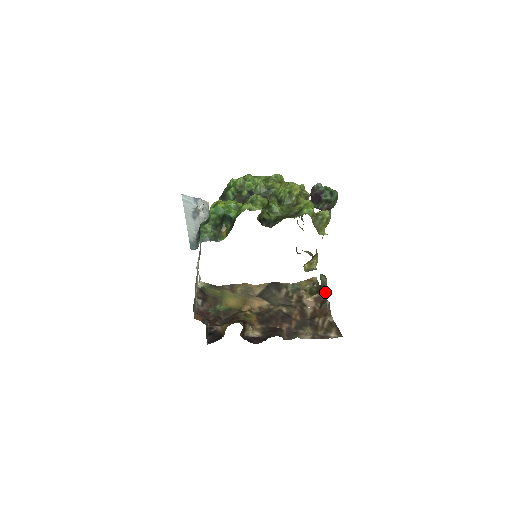
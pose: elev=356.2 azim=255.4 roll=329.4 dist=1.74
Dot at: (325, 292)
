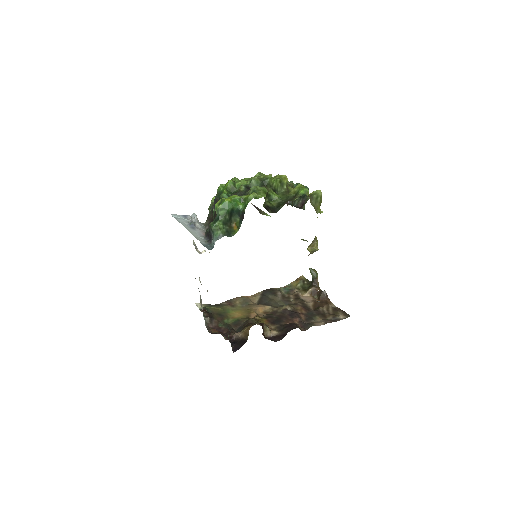
Dot at: (318, 284)
